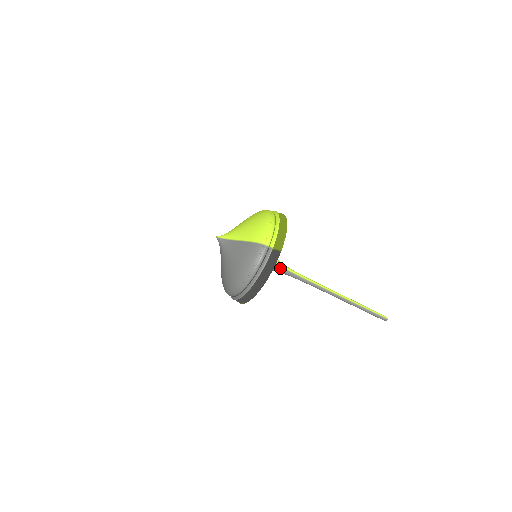
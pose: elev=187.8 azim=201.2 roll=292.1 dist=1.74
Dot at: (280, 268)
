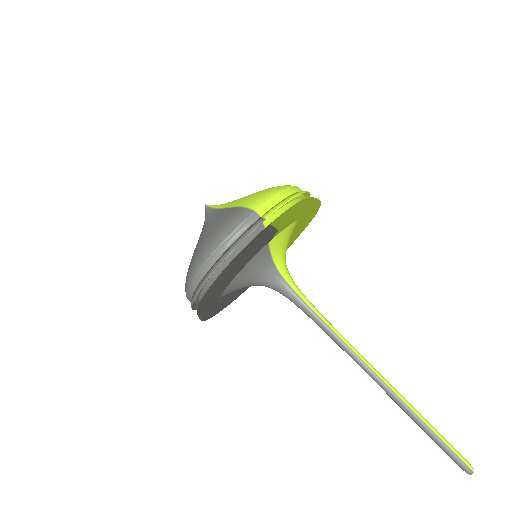
Dot at: (287, 287)
